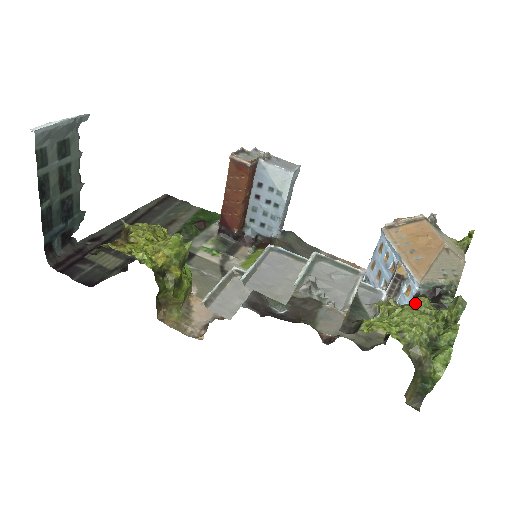
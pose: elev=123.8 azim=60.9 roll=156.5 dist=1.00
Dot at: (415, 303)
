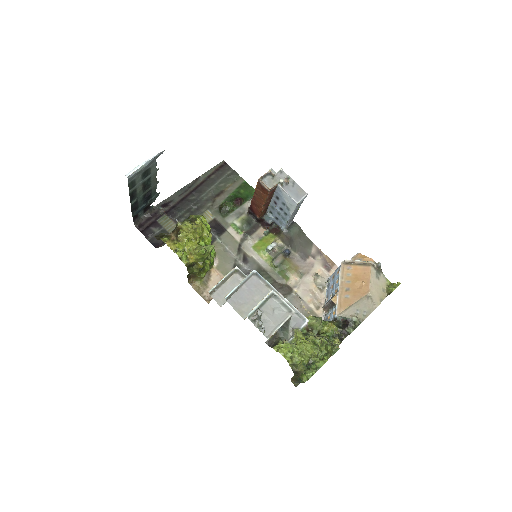
Dot at: (329, 326)
